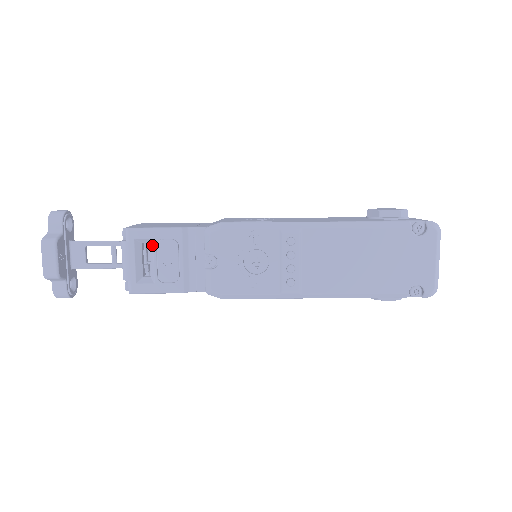
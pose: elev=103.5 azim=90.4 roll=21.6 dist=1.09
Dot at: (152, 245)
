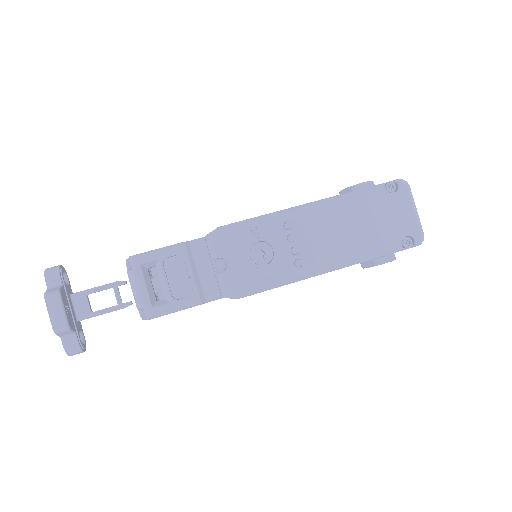
Dot at: (159, 266)
